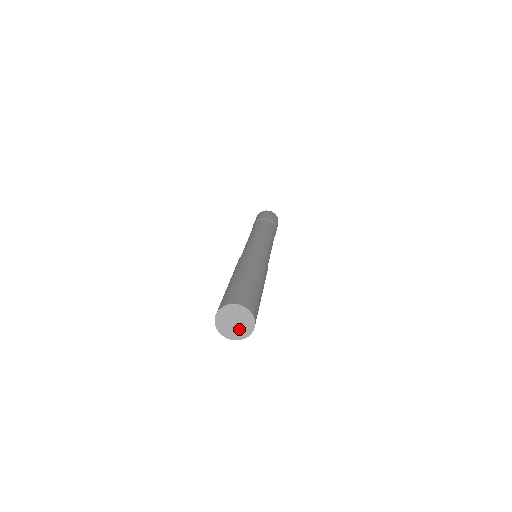
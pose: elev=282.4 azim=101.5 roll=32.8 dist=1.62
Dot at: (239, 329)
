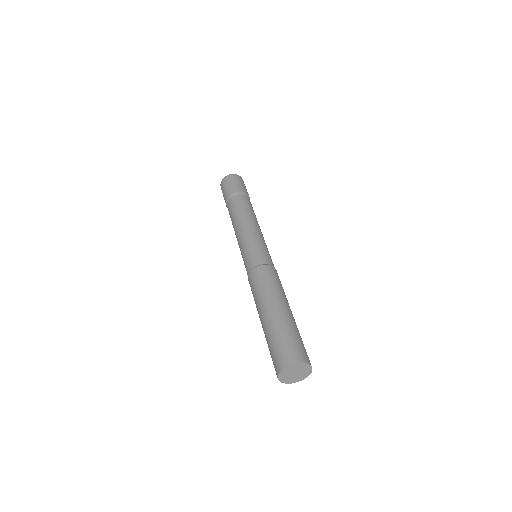
Dot at: (301, 374)
